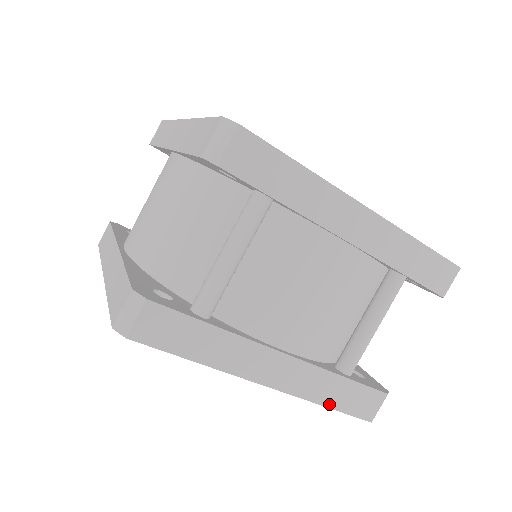
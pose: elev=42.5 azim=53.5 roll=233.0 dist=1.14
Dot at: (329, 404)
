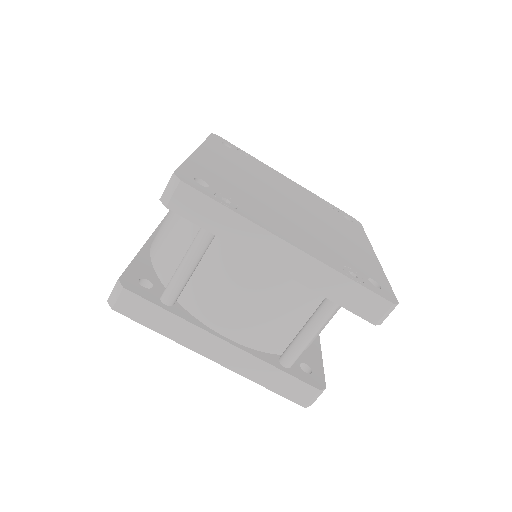
Dot at: (265, 385)
